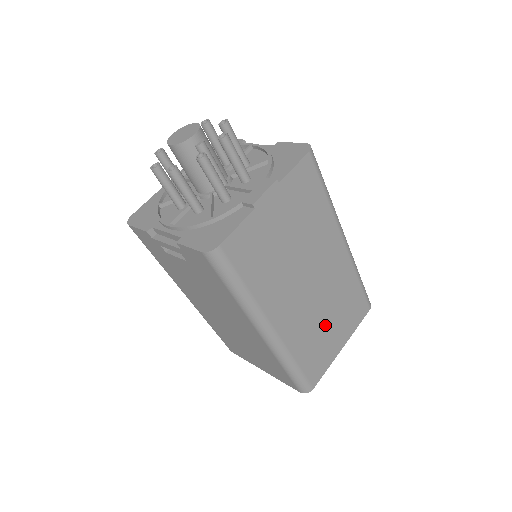
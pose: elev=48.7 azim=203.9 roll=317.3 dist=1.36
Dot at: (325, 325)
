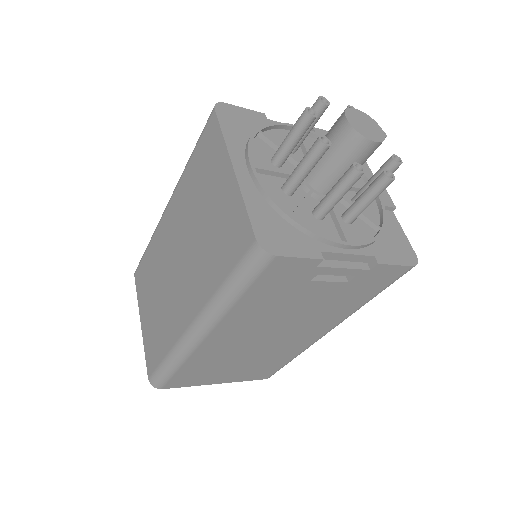
Dot at: occluded
